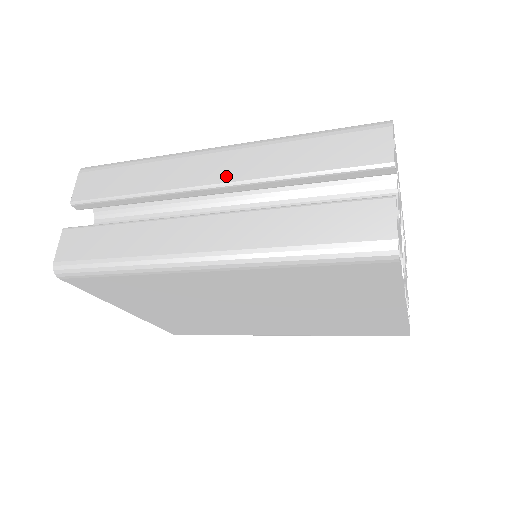
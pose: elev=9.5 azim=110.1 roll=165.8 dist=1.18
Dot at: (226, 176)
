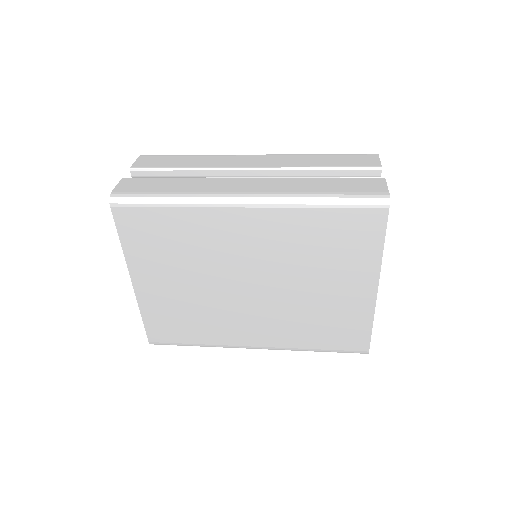
Dot at: (264, 164)
